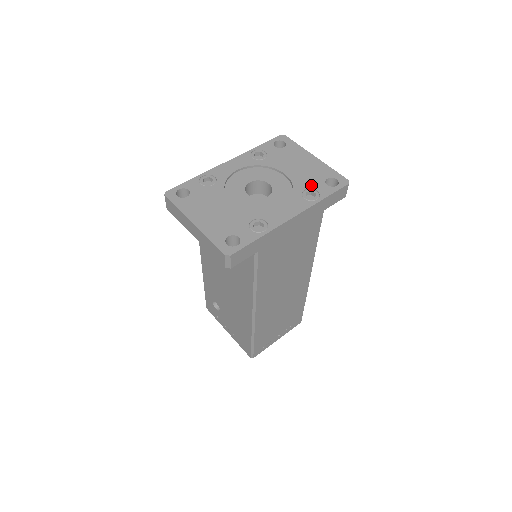
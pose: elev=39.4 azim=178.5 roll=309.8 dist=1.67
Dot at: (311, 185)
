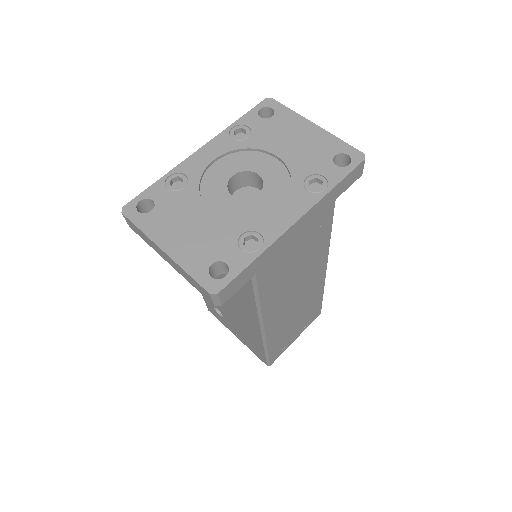
Dot at: (314, 169)
